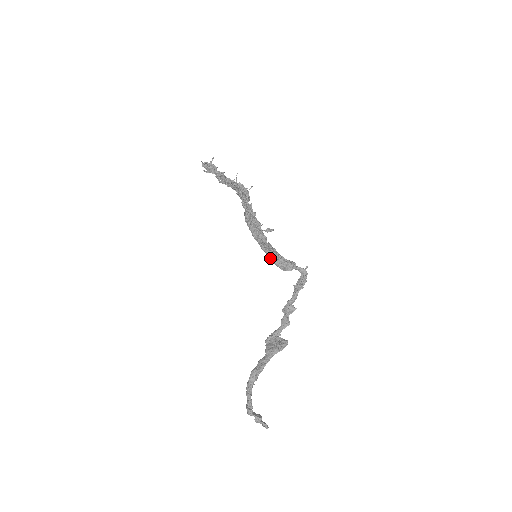
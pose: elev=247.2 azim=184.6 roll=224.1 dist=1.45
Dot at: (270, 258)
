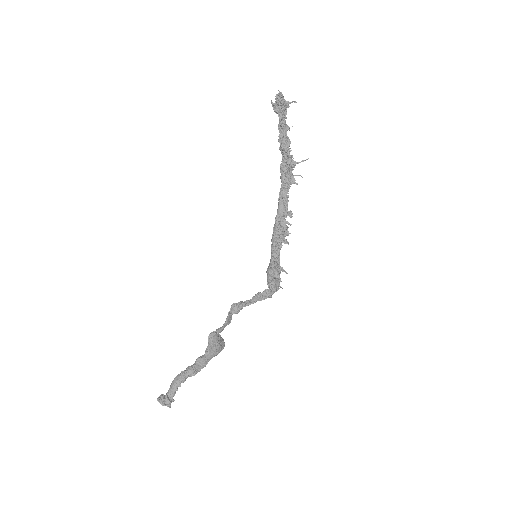
Dot at: (270, 273)
